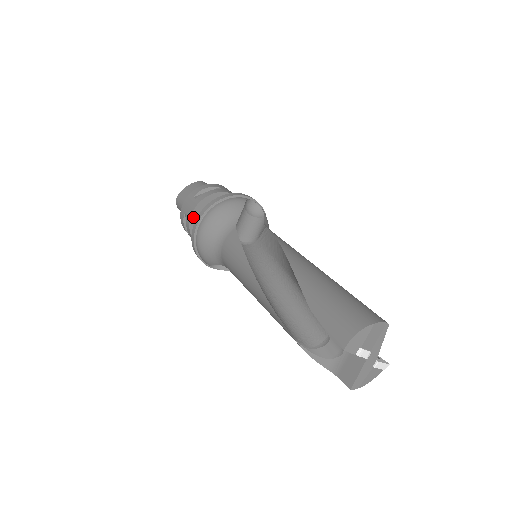
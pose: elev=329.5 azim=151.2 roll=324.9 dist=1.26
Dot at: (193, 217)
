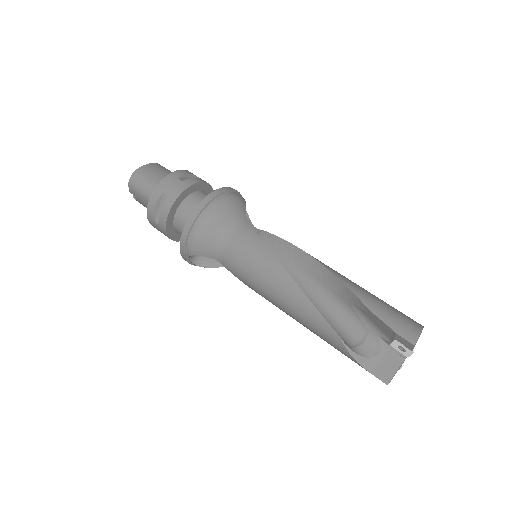
Dot at: (178, 199)
